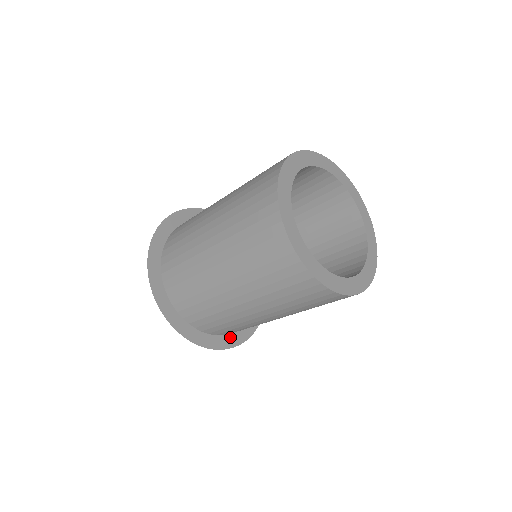
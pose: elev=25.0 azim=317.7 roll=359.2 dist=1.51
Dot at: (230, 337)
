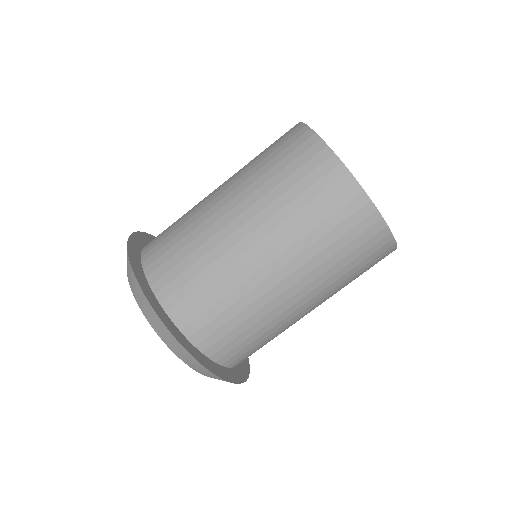
Dot at: (149, 289)
